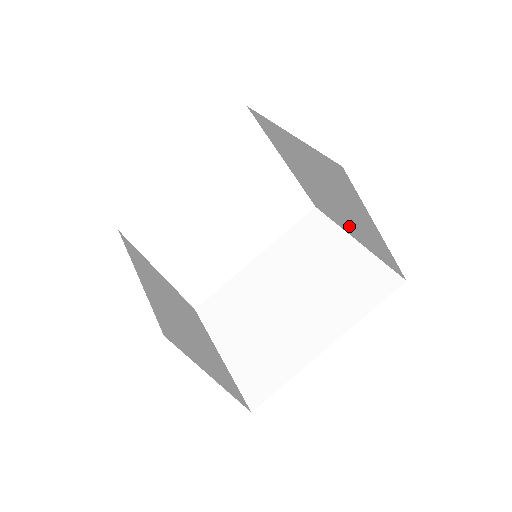
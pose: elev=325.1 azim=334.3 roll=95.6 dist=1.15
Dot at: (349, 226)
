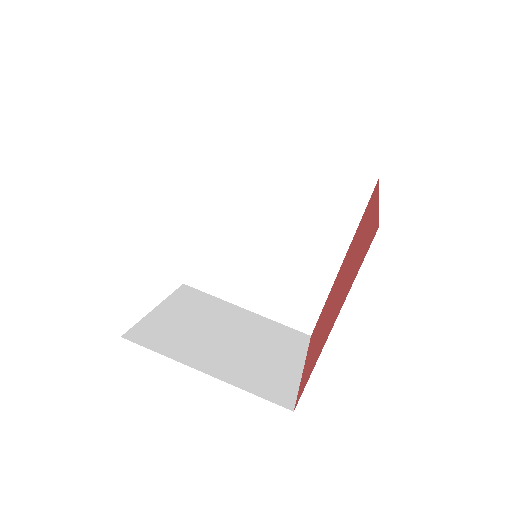
Dot at: occluded
